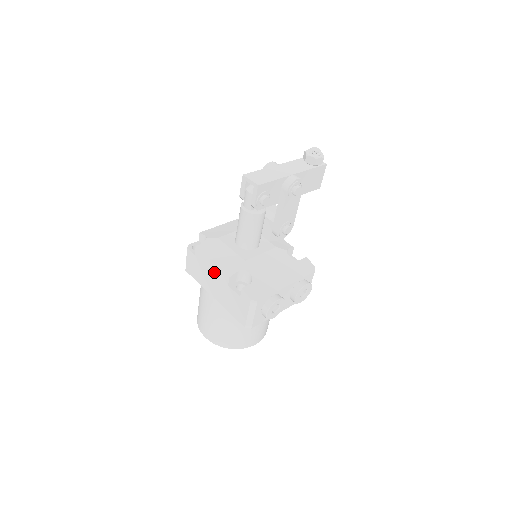
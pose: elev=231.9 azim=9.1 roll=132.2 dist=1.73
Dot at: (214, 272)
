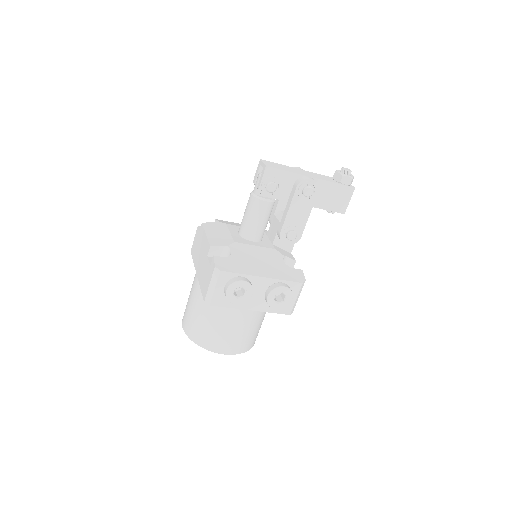
Dot at: (204, 245)
